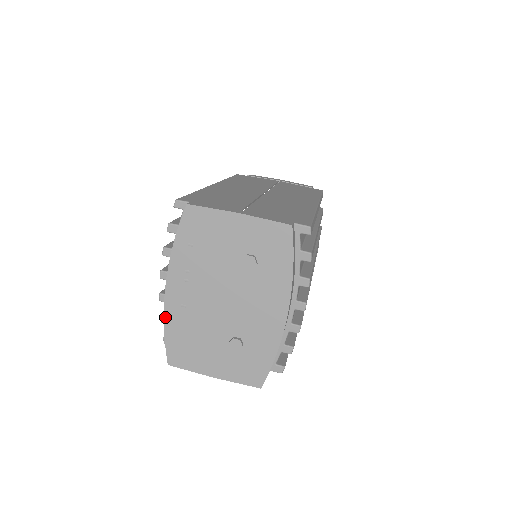
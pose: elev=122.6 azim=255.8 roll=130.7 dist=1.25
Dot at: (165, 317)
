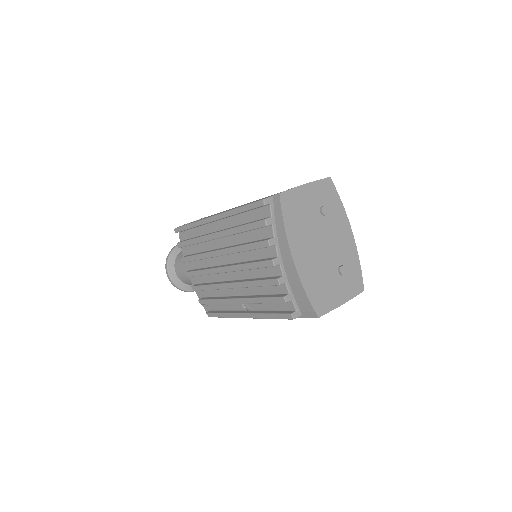
Dot at: (302, 282)
